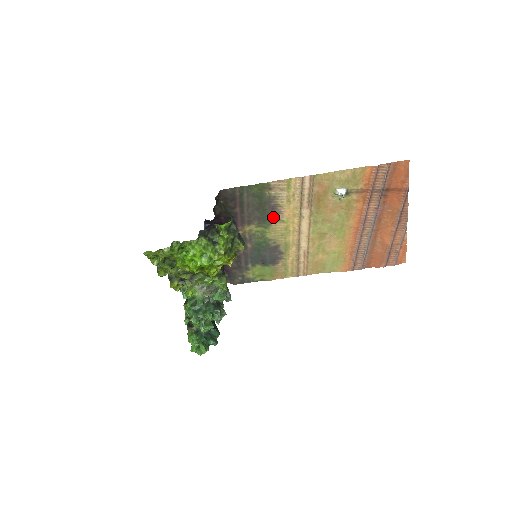
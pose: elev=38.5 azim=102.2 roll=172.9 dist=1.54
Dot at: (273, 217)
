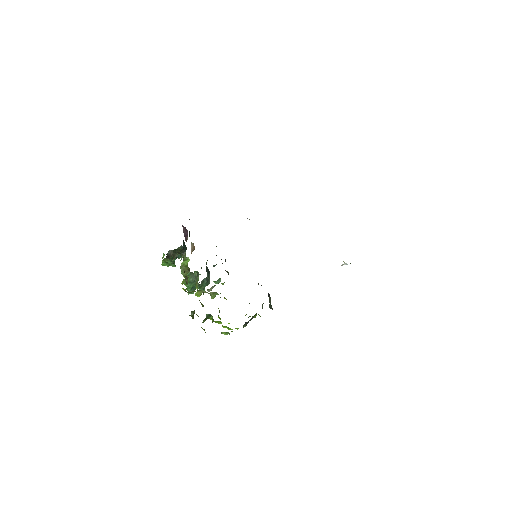
Dot at: occluded
